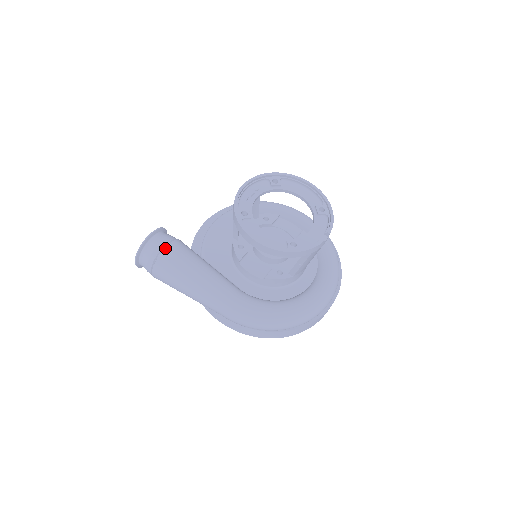
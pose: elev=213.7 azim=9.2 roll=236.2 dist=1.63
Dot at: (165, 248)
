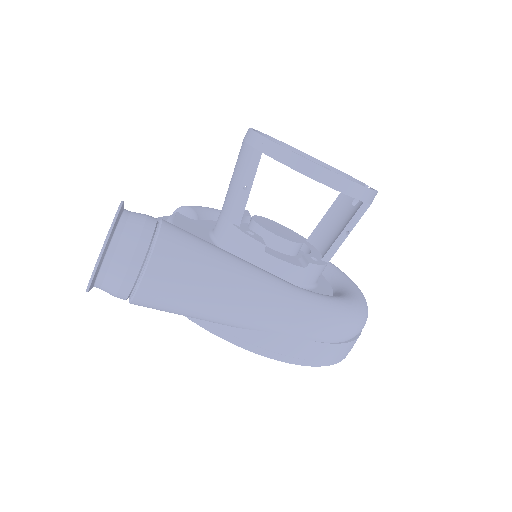
Dot at: (162, 223)
